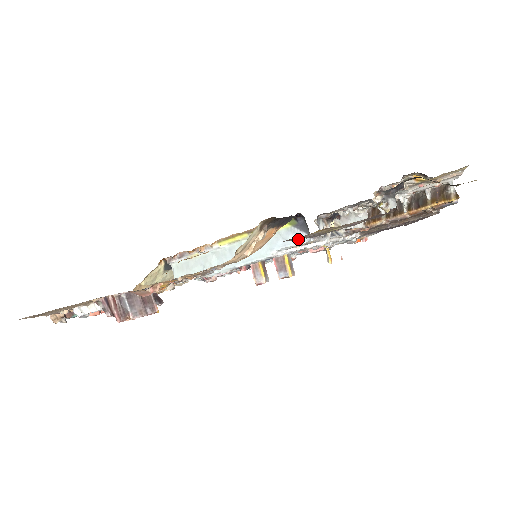
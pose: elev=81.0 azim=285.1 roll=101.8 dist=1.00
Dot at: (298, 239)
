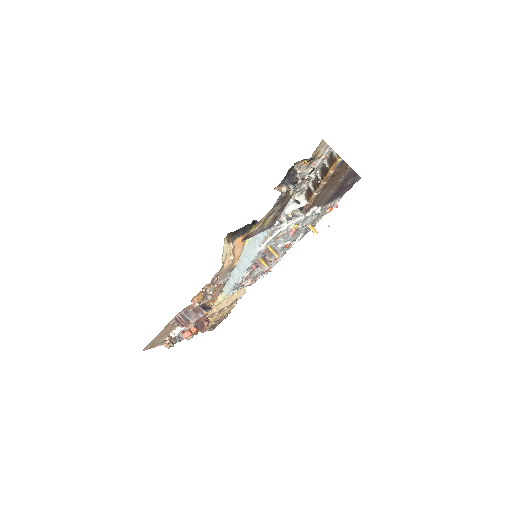
Dot at: (250, 236)
